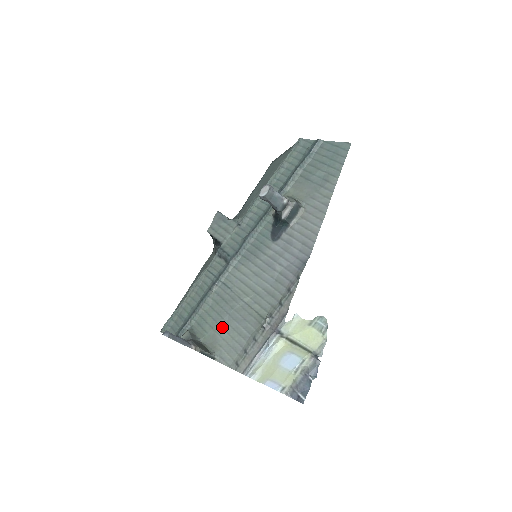
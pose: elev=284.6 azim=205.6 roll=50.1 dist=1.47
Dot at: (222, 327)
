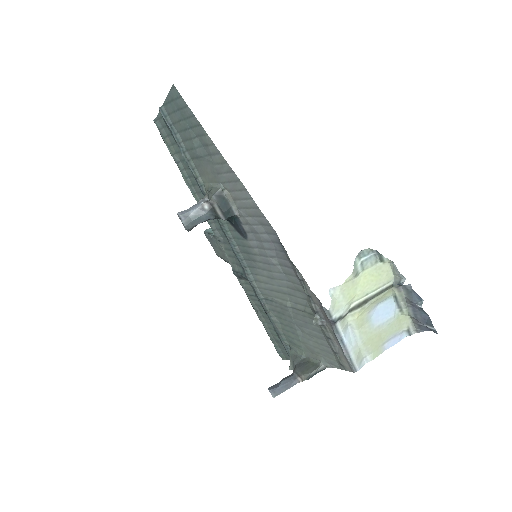
Dot at: (303, 337)
